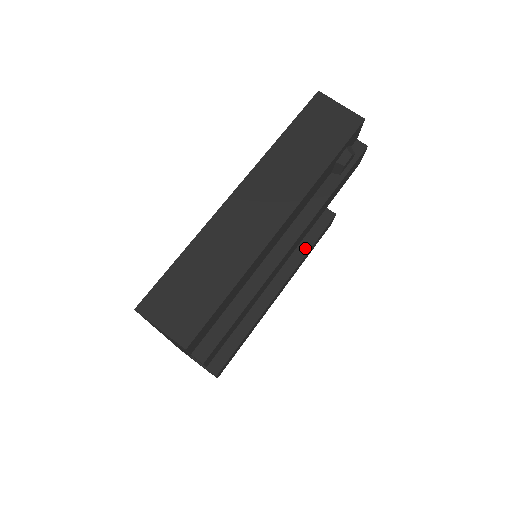
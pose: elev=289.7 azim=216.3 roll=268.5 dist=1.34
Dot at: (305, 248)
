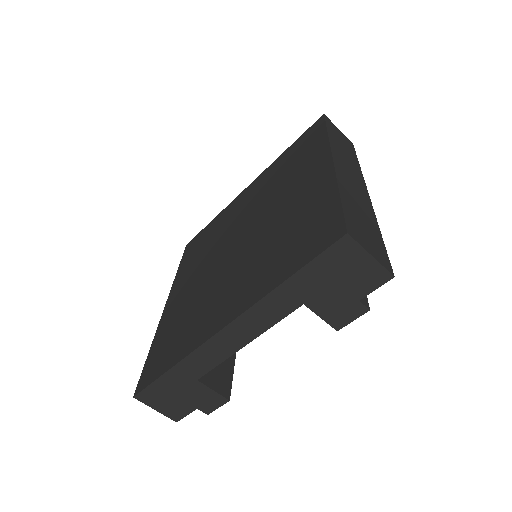
Dot at: occluded
